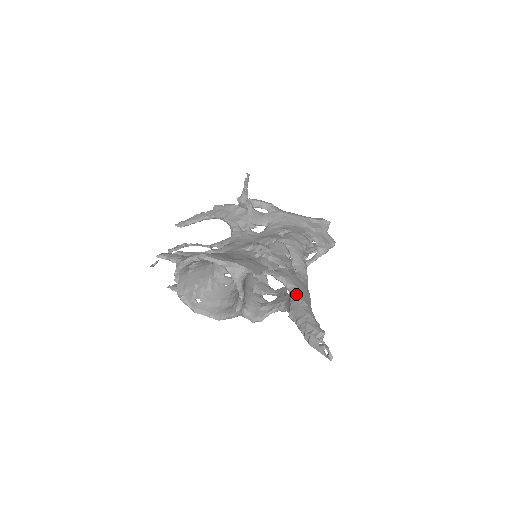
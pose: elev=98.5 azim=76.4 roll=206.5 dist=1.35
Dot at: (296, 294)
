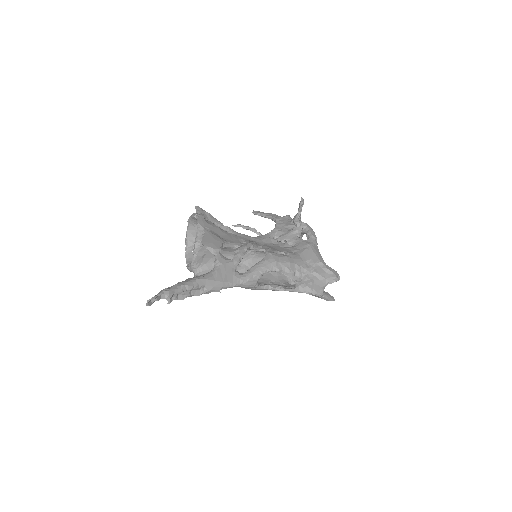
Dot at: (207, 274)
